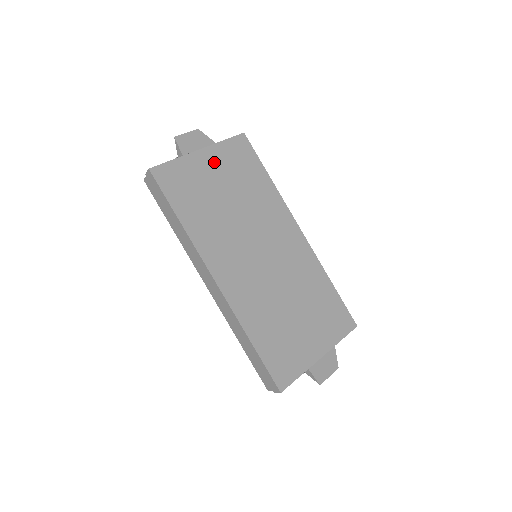
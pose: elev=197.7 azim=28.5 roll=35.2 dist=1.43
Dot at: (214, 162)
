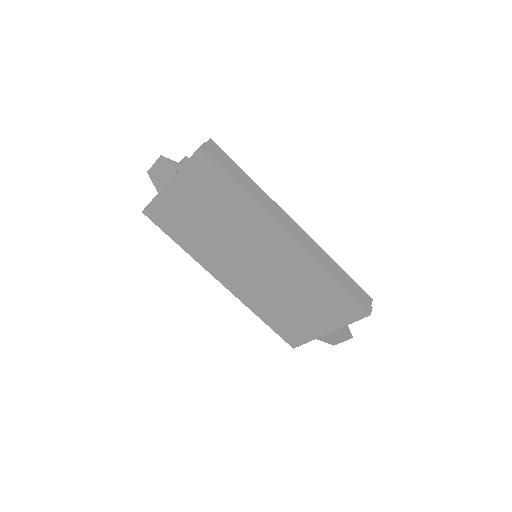
Dot at: (184, 191)
